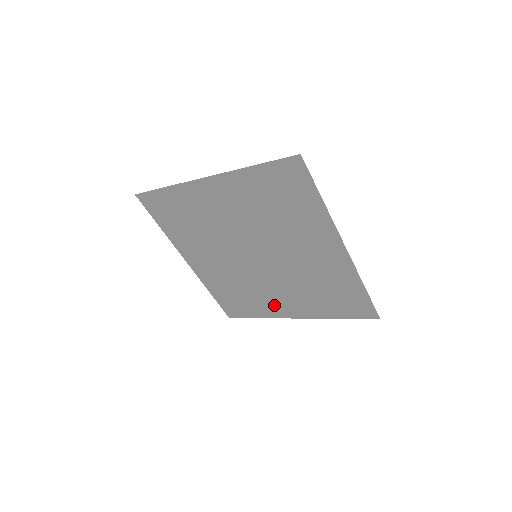
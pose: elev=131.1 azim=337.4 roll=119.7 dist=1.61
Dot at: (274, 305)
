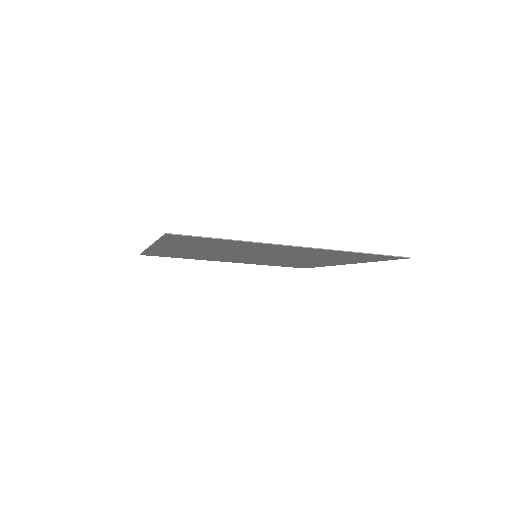
Dot at: (319, 263)
